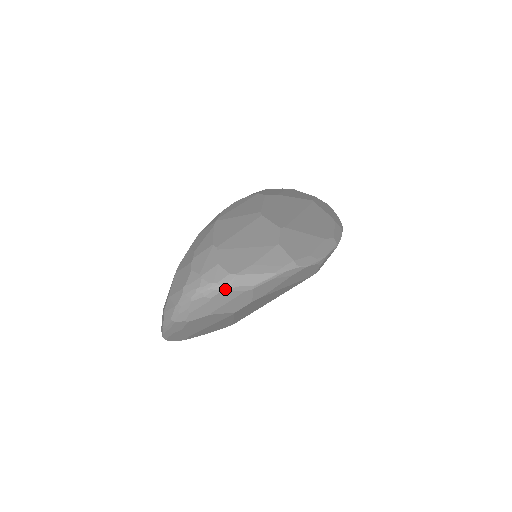
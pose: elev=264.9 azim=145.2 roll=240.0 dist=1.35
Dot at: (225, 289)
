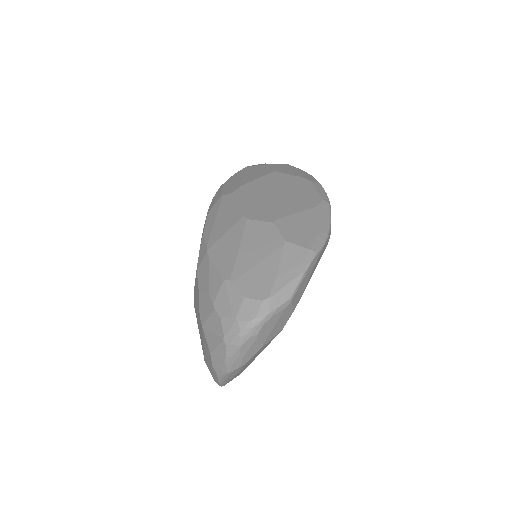
Dot at: (267, 318)
